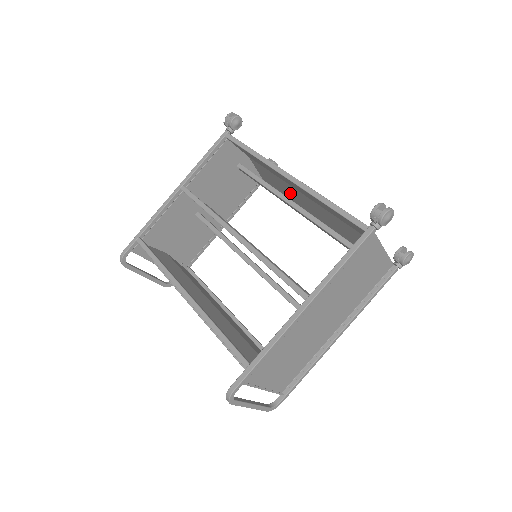
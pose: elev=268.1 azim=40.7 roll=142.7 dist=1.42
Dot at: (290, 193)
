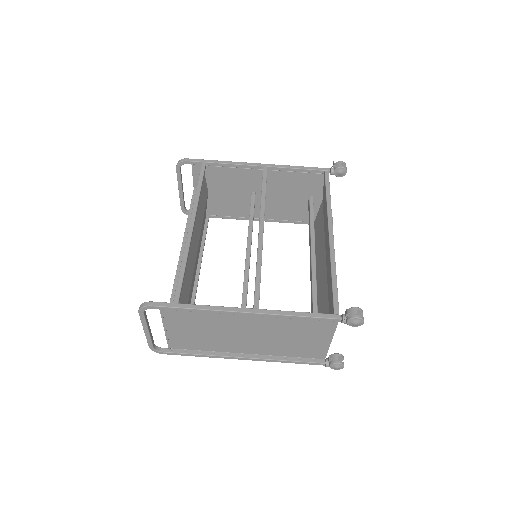
Dot at: (319, 248)
